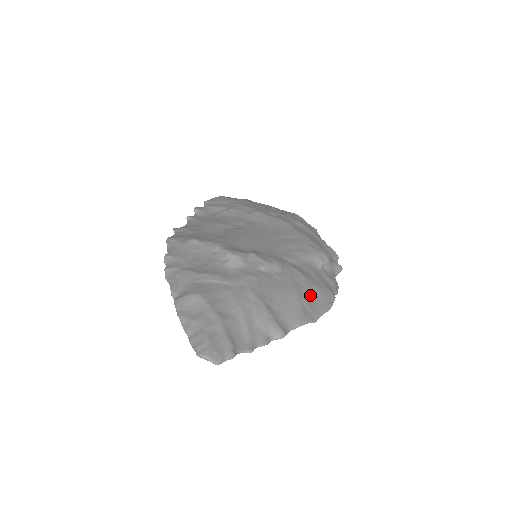
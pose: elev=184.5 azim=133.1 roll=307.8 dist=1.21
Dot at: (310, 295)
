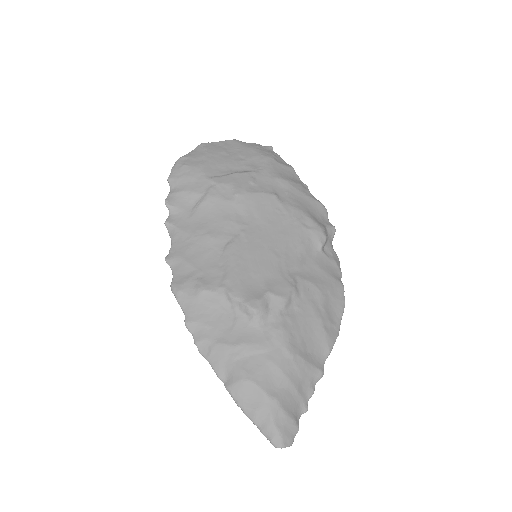
Dot at: (327, 307)
